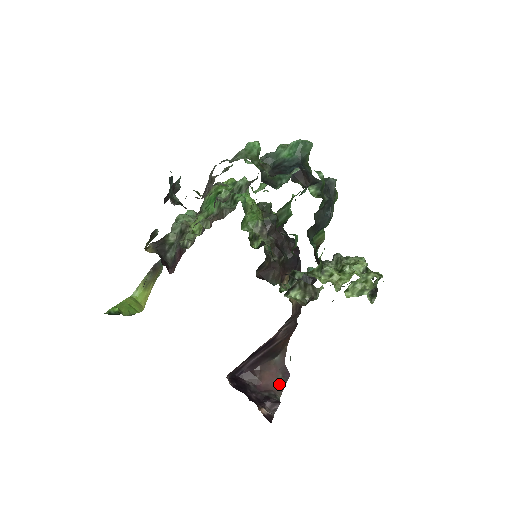
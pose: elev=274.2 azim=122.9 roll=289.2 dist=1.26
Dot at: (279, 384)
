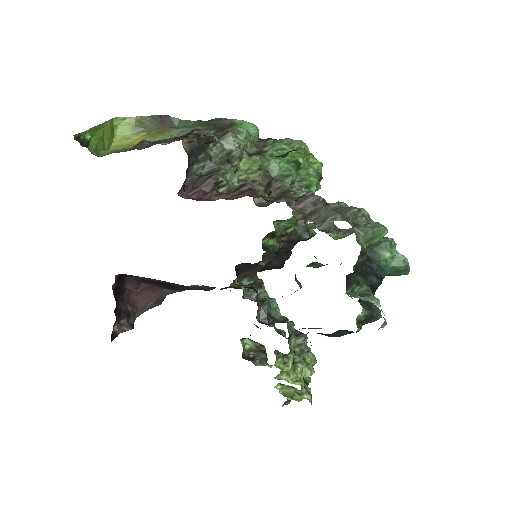
Dot at: (147, 306)
